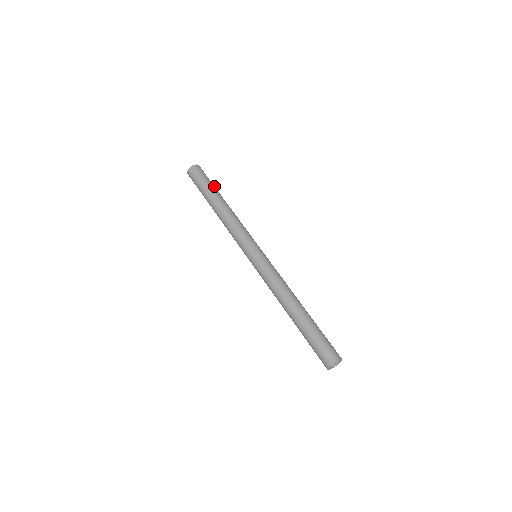
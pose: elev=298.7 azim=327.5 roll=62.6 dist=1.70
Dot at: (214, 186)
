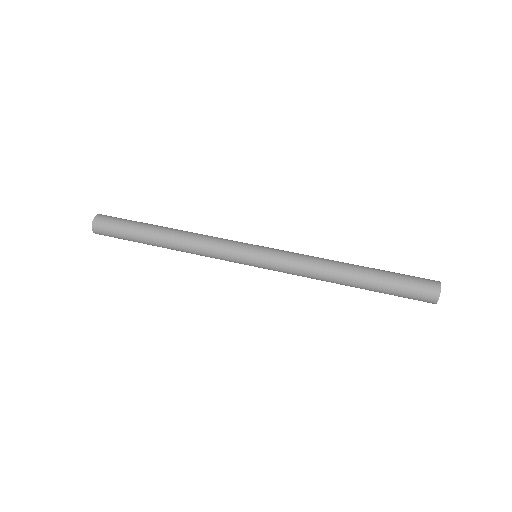
Dot at: occluded
